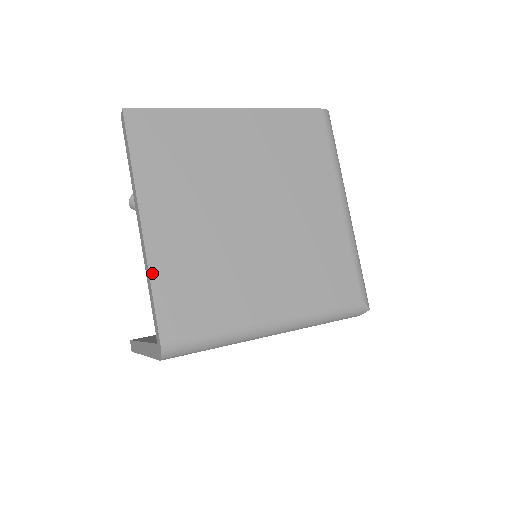
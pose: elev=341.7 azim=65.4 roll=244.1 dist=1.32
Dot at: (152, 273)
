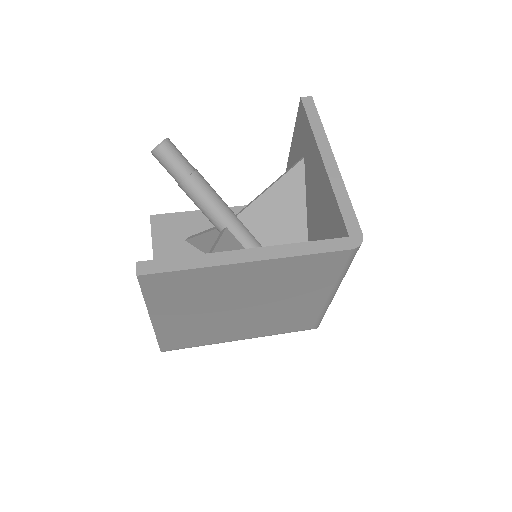
Dot at: (158, 335)
